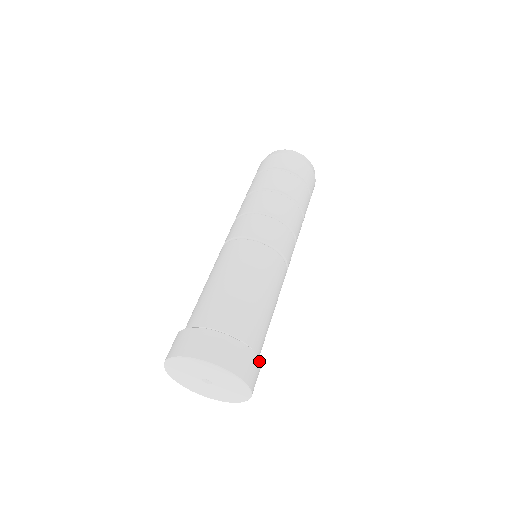
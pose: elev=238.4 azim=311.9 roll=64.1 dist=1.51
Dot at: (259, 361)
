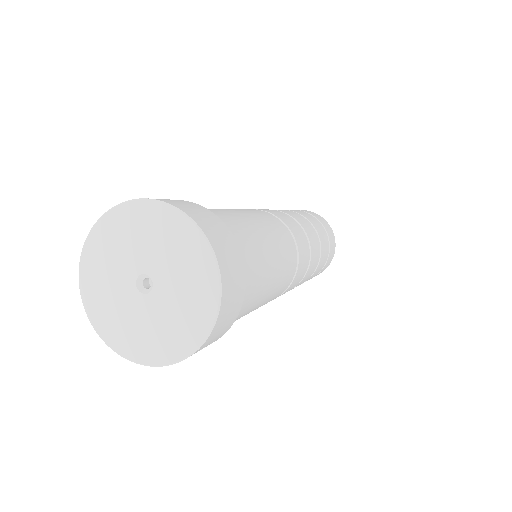
Dot at: (243, 294)
